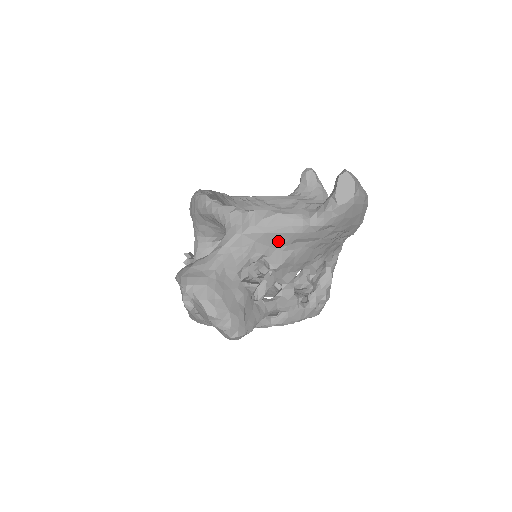
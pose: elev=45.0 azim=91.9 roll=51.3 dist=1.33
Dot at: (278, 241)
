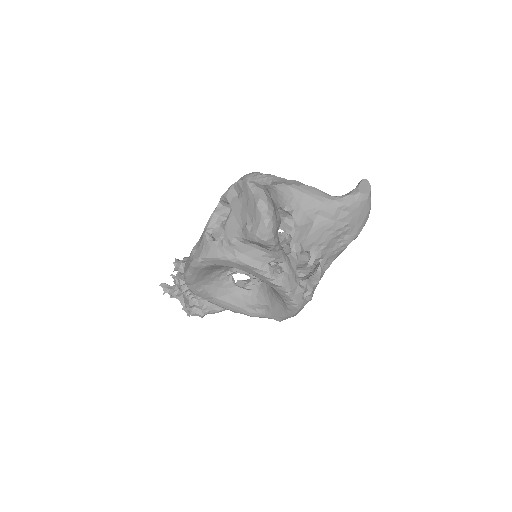
Dot at: (308, 205)
